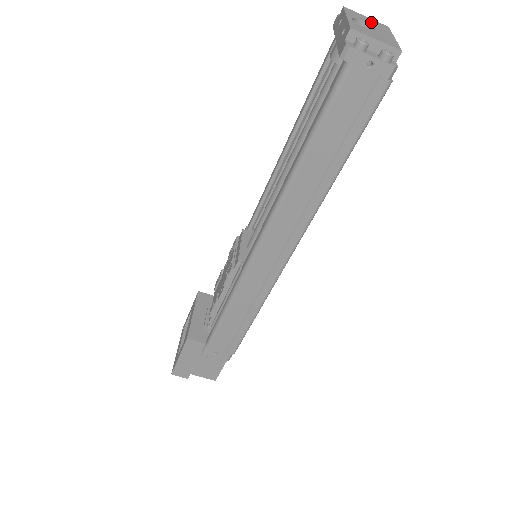
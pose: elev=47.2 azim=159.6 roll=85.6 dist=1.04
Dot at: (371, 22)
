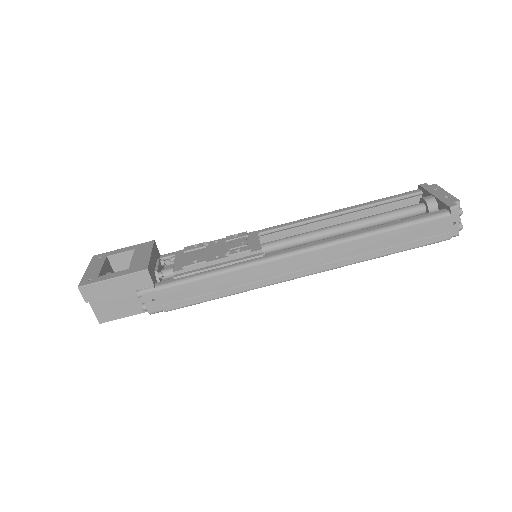
Dot at: occluded
